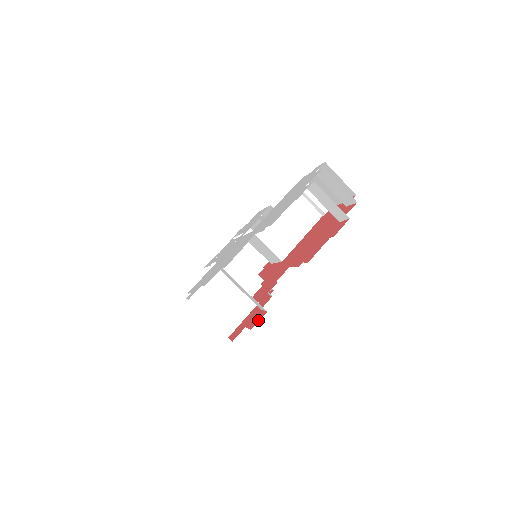
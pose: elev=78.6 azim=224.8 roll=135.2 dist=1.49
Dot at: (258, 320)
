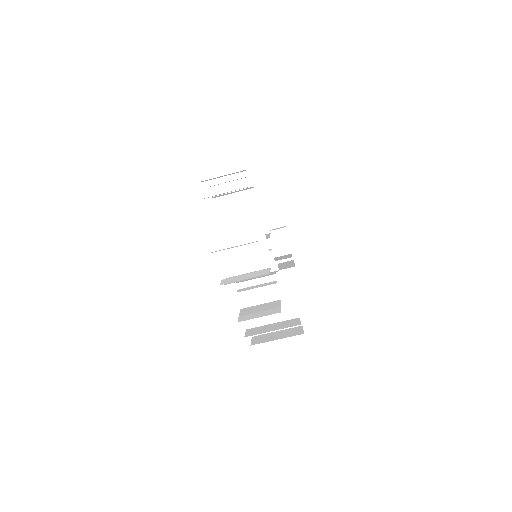
Dot at: occluded
